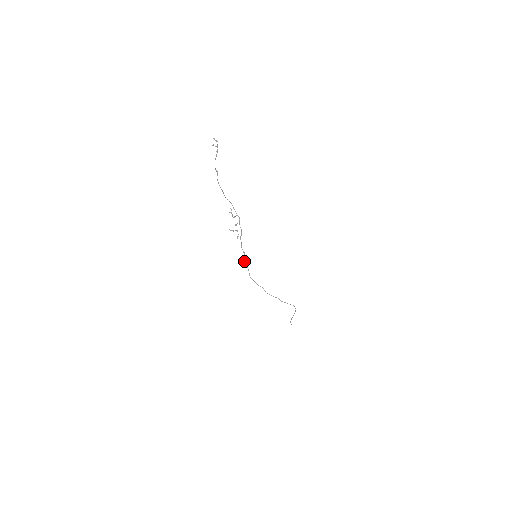
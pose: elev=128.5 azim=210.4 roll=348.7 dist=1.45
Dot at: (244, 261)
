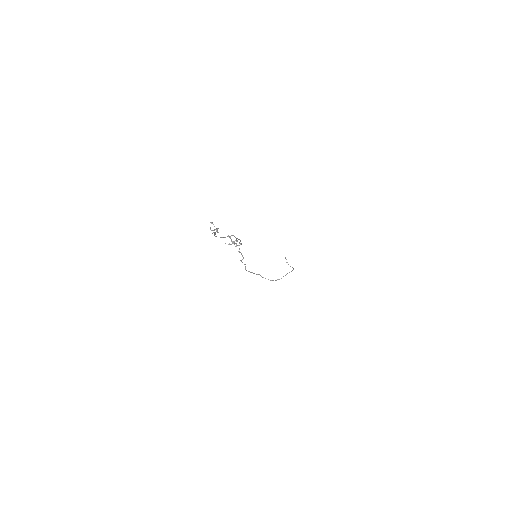
Dot at: (241, 260)
